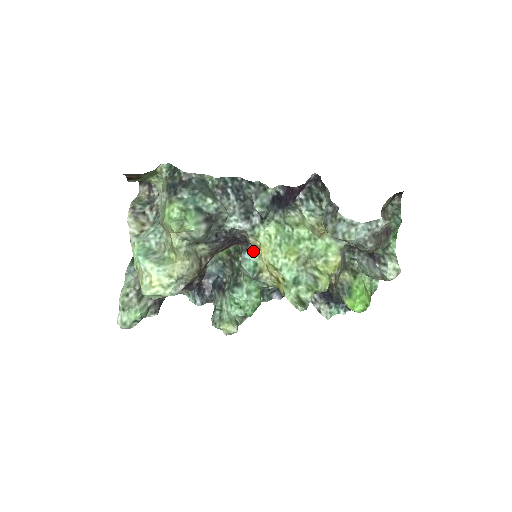
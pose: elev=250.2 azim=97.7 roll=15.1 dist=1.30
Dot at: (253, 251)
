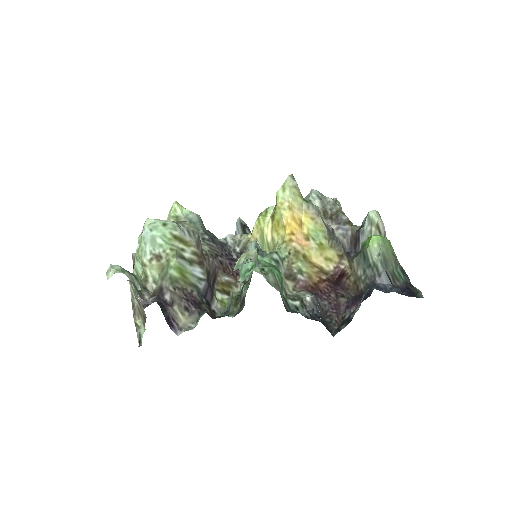
Dot at: occluded
